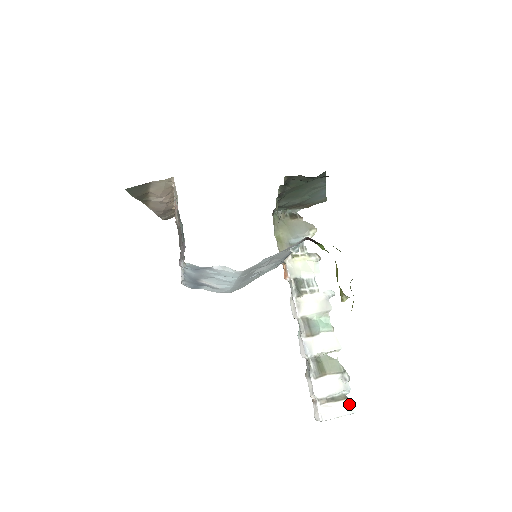
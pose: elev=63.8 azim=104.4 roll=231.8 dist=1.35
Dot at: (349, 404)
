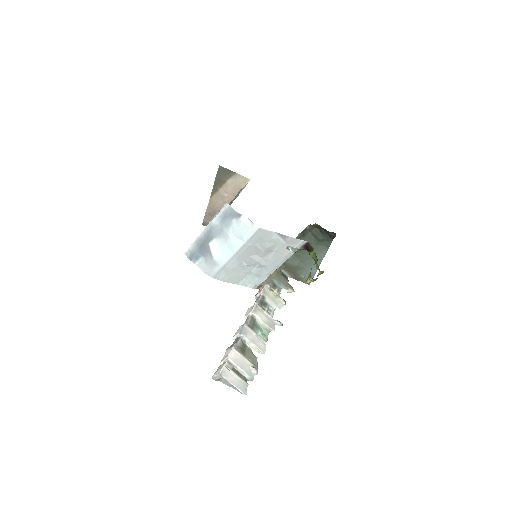
Dot at: (246, 386)
